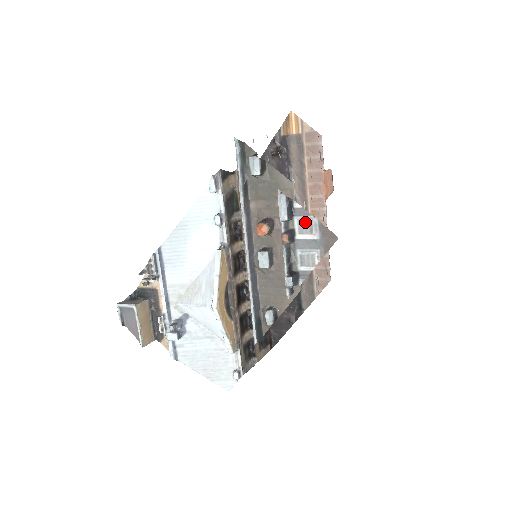
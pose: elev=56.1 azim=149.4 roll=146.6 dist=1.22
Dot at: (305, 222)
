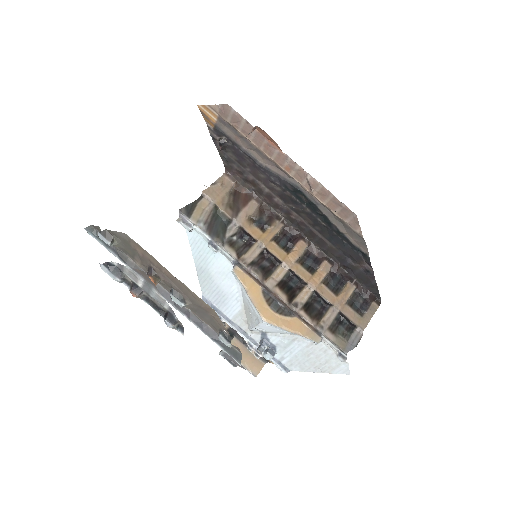
Dot at: (128, 273)
